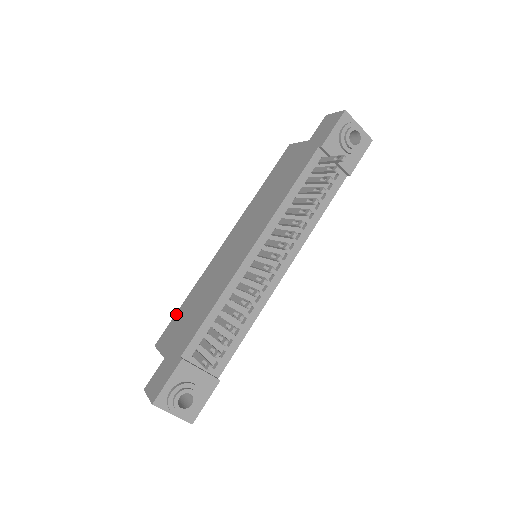
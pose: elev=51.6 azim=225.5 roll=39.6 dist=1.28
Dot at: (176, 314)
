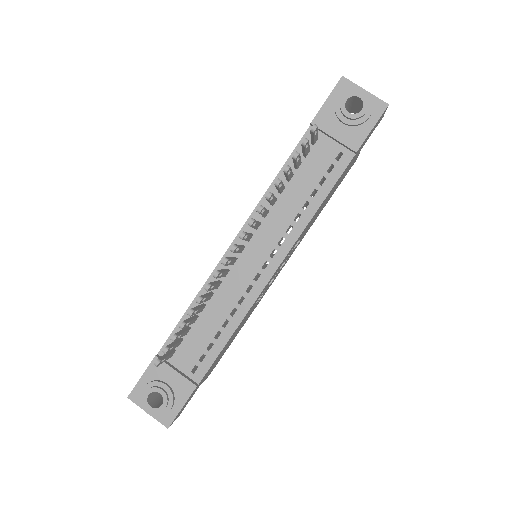
Dot at: occluded
